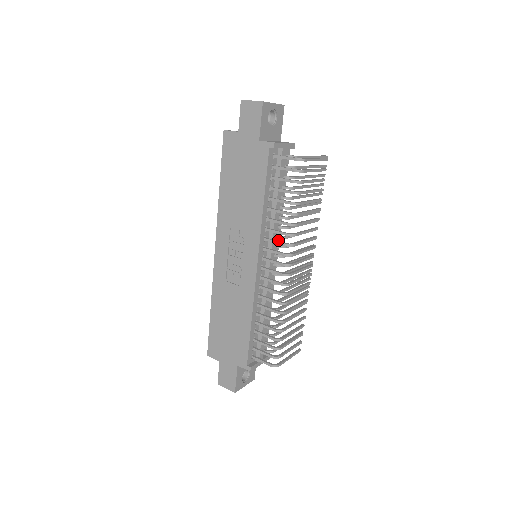
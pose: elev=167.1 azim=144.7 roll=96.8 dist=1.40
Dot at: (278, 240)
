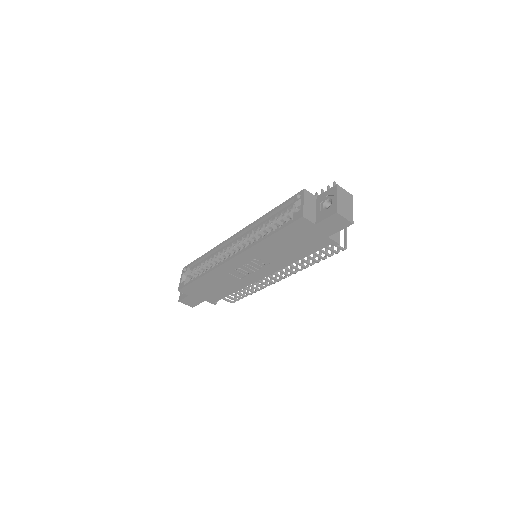
Dot at: occluded
